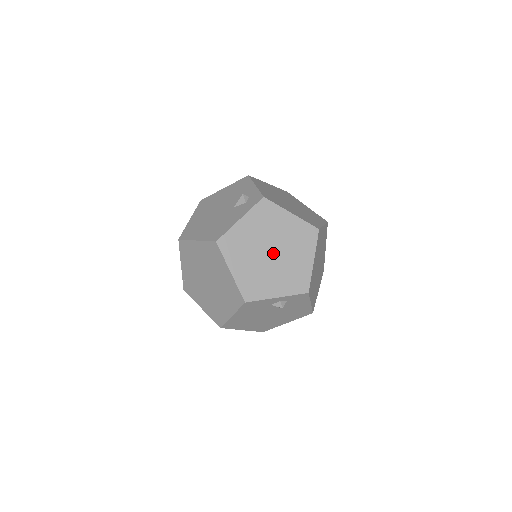
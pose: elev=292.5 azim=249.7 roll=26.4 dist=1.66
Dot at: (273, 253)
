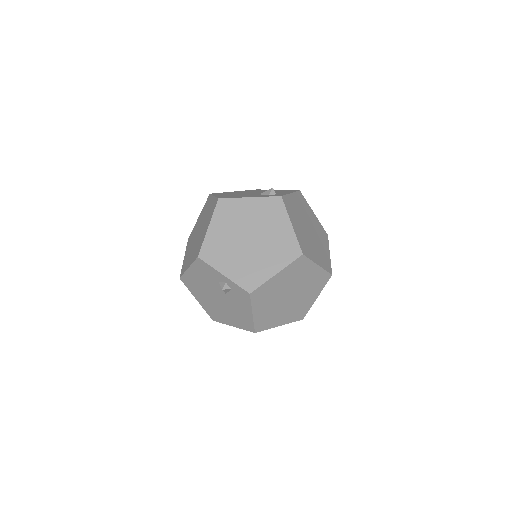
Dot at: (251, 241)
